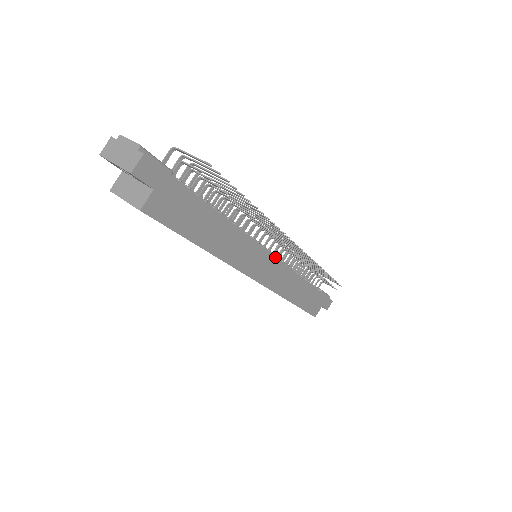
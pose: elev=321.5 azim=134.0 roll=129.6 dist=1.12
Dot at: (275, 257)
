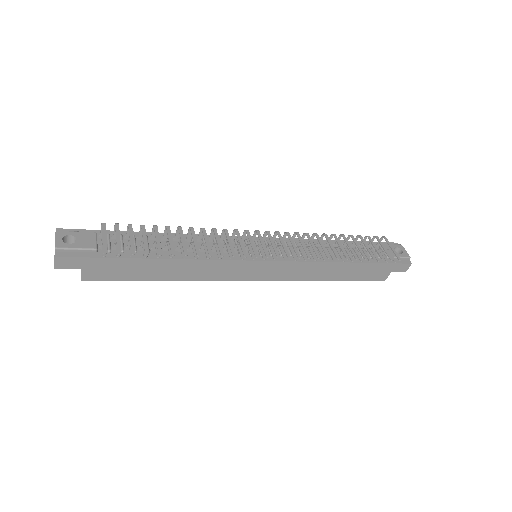
Dot at: (267, 261)
